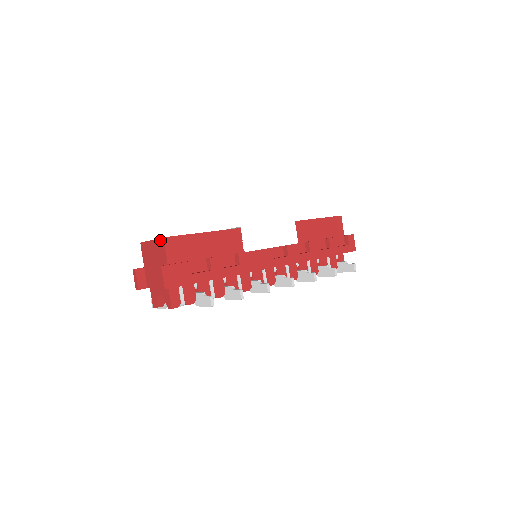
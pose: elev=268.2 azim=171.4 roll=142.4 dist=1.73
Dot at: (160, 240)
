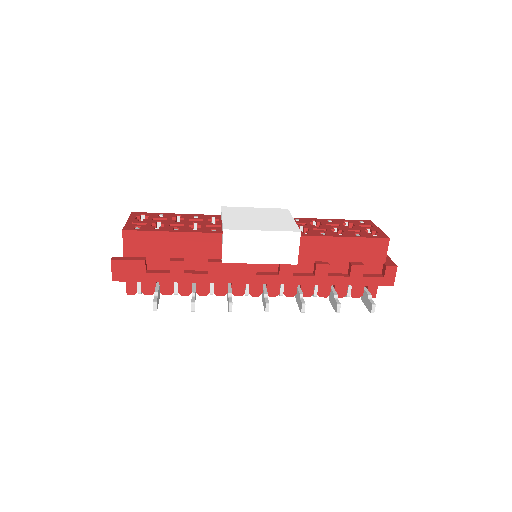
Dot at: (123, 229)
